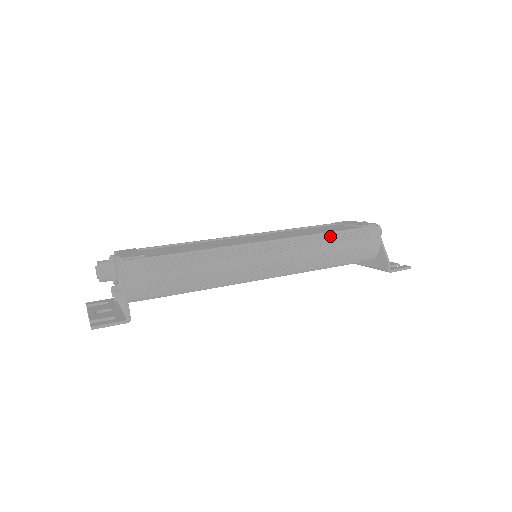
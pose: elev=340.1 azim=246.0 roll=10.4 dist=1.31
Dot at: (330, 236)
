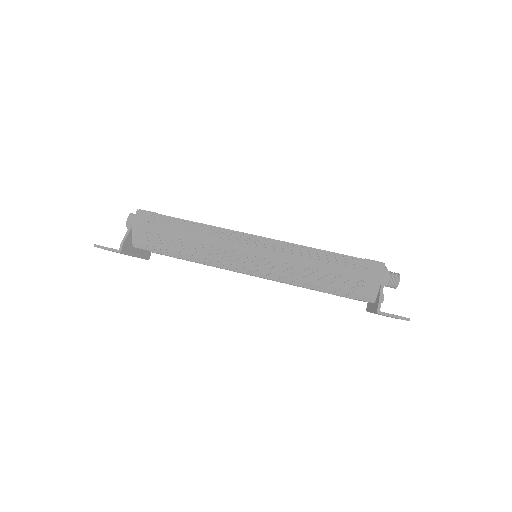
Dot at: (322, 253)
